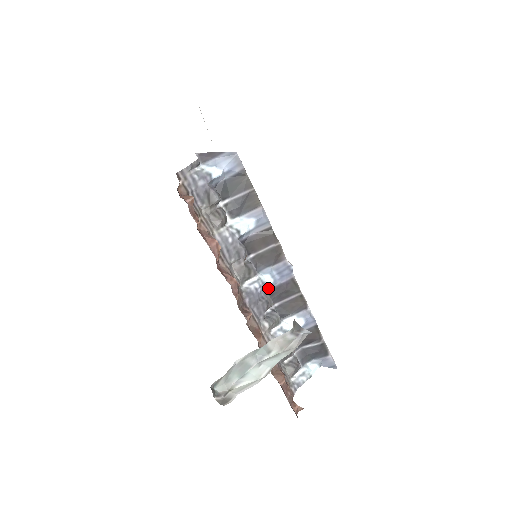
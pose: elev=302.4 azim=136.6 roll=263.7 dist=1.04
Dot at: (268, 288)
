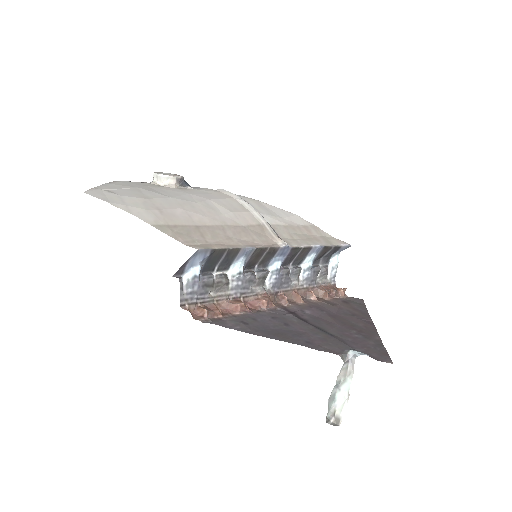
Dot at: (280, 266)
